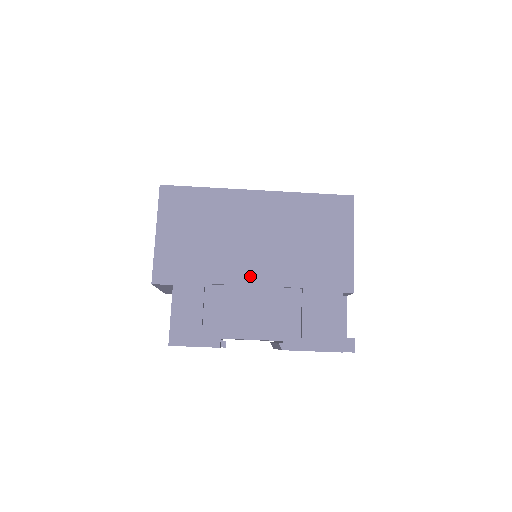
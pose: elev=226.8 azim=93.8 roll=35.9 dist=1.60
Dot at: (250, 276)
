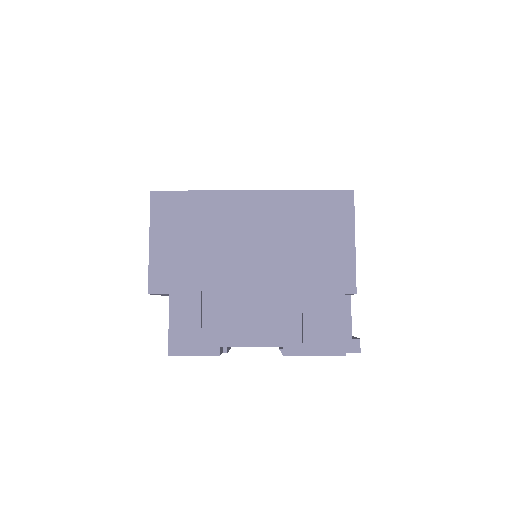
Dot at: (247, 281)
